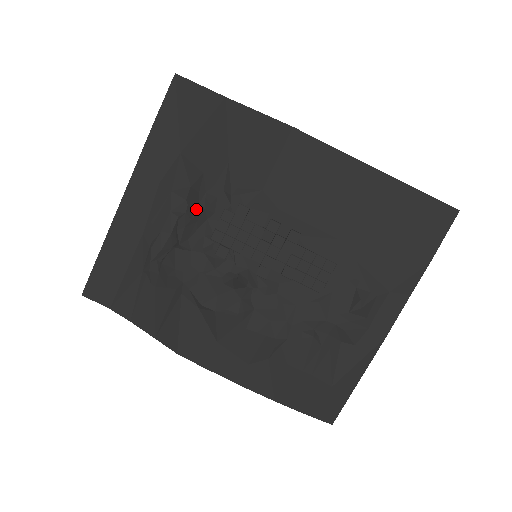
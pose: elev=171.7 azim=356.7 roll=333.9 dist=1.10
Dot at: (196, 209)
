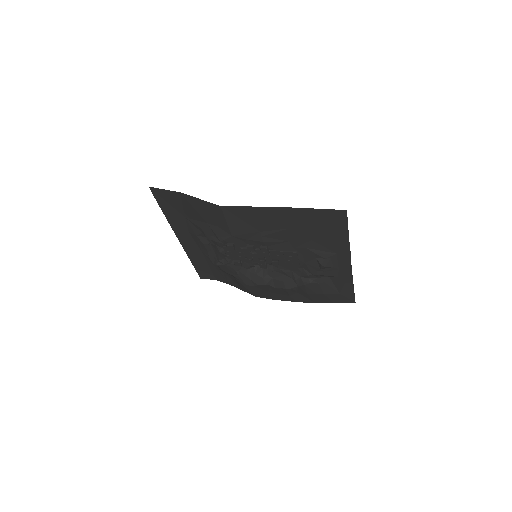
Dot at: (212, 245)
